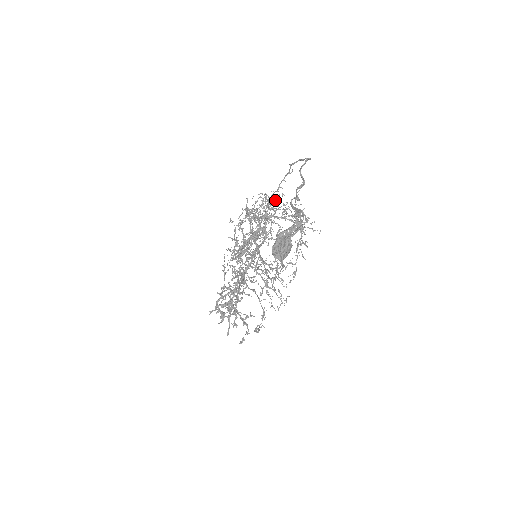
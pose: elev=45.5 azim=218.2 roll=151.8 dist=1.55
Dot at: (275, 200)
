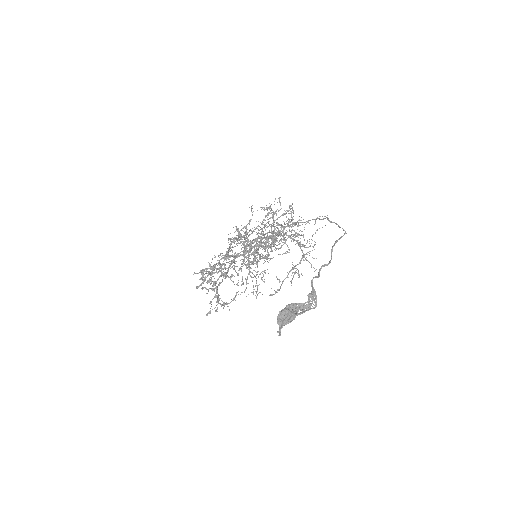
Dot at: (297, 221)
